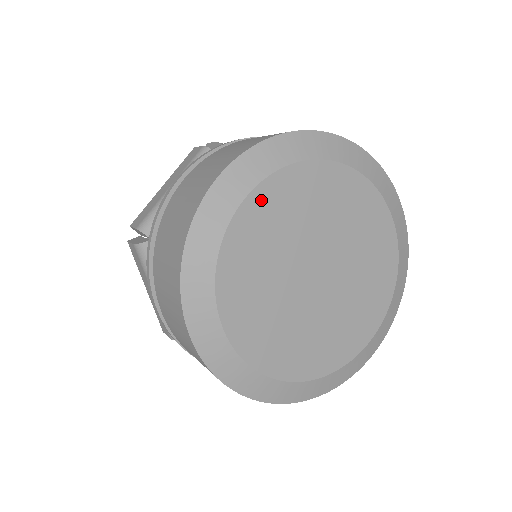
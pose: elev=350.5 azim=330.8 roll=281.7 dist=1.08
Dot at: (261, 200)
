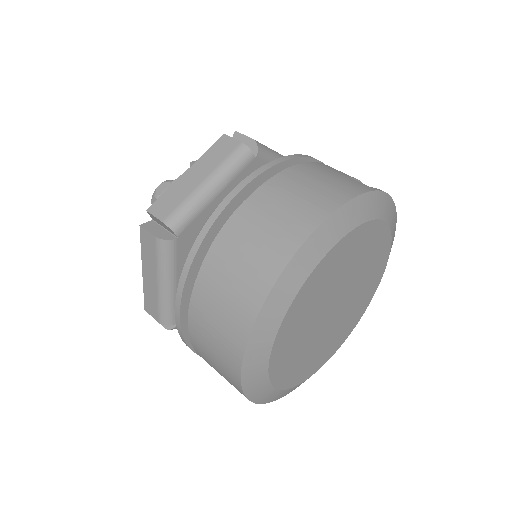
Dot at: (280, 343)
